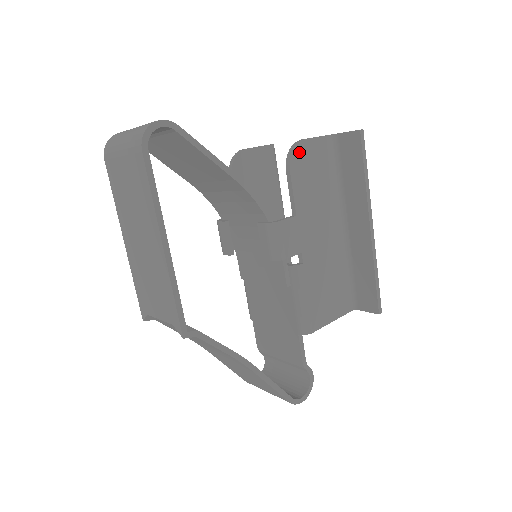
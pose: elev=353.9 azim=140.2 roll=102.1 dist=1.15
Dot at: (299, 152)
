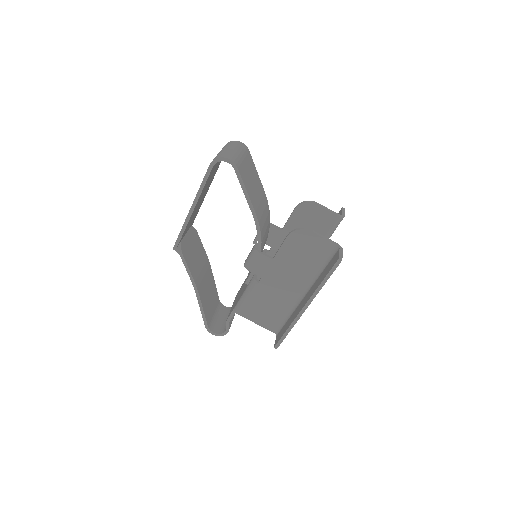
Dot at: (302, 234)
